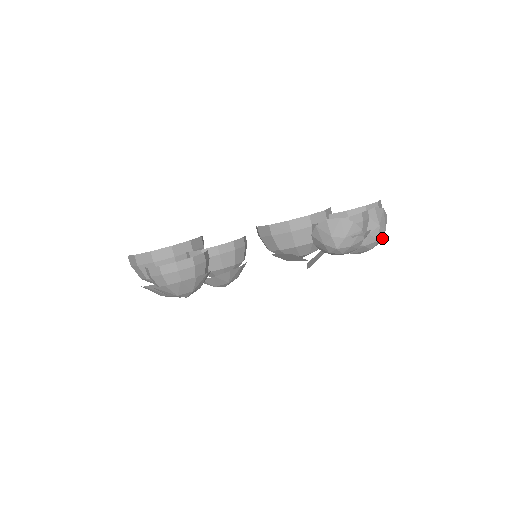
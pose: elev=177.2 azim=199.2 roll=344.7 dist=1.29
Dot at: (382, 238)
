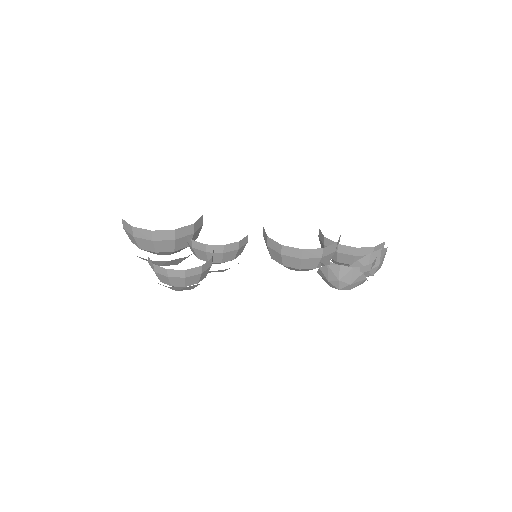
Dot at: occluded
